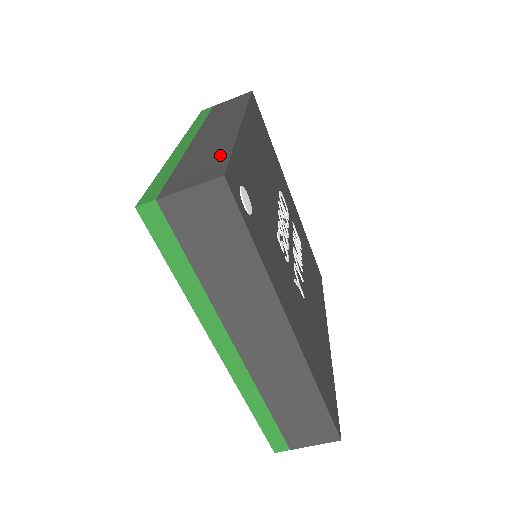
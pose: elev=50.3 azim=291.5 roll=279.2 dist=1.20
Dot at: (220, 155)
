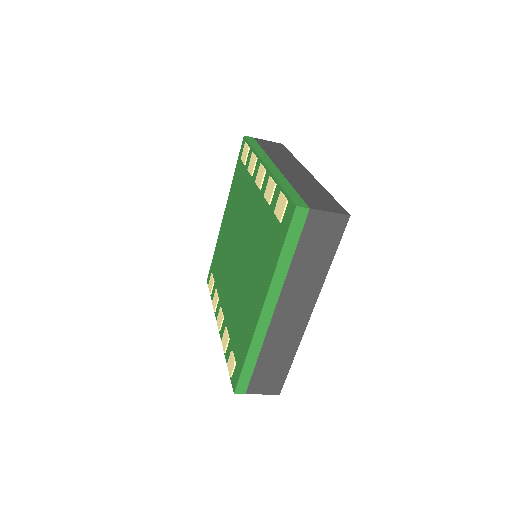
Dot at: (284, 368)
